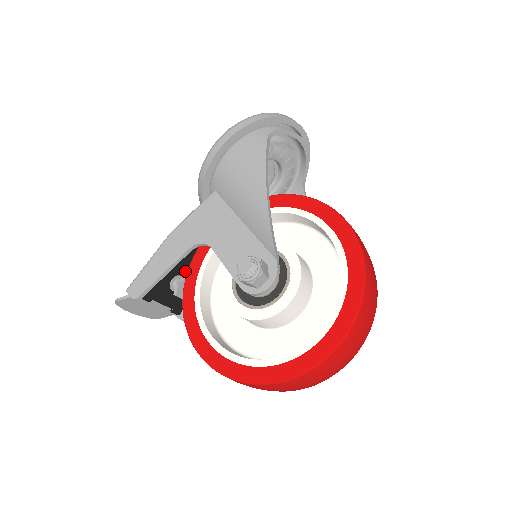
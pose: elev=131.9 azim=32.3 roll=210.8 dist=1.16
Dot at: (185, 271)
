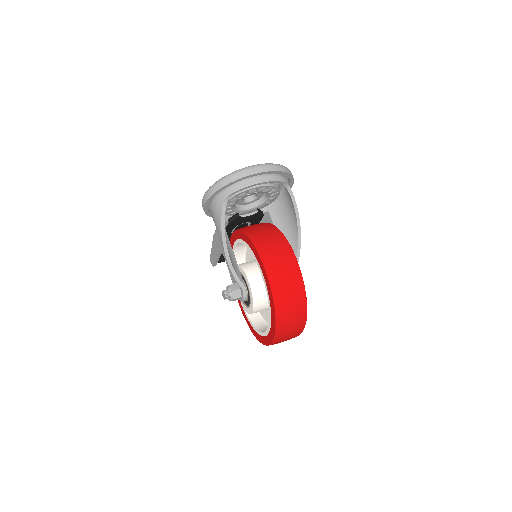
Dot at: occluded
